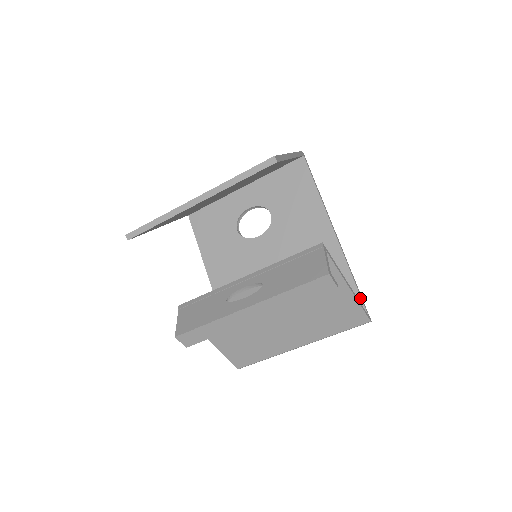
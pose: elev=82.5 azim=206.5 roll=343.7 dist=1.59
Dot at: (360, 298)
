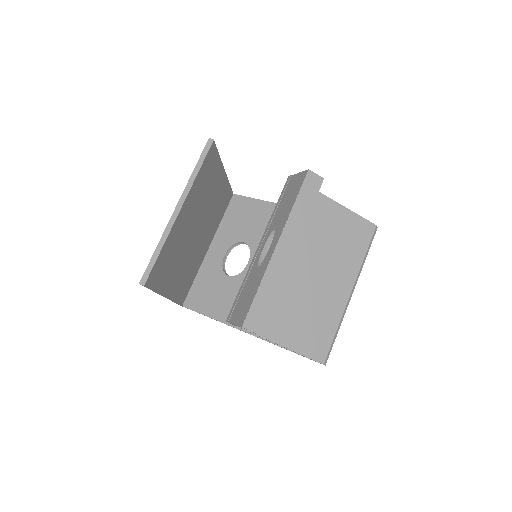
Dot at: occluded
